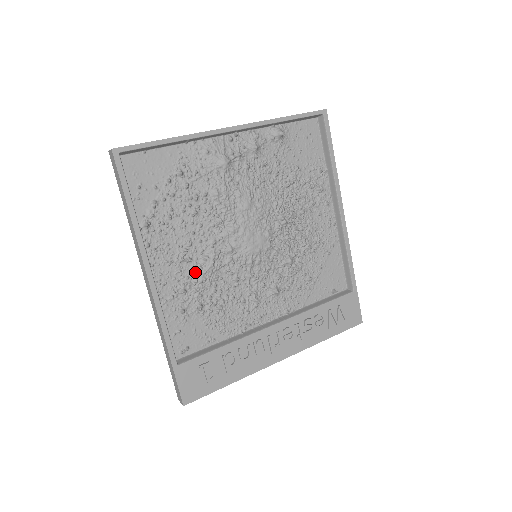
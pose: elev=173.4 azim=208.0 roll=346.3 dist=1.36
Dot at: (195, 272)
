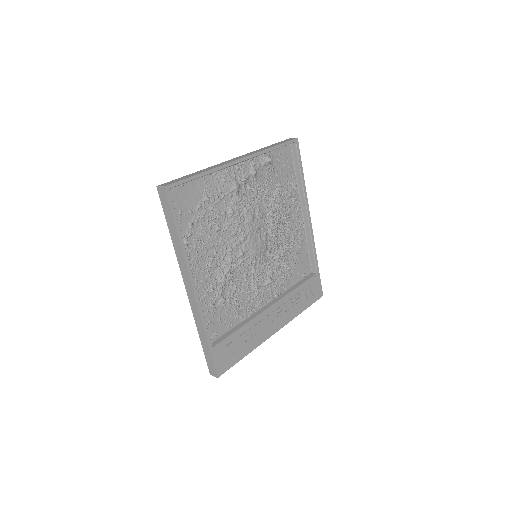
Dot at: (219, 275)
